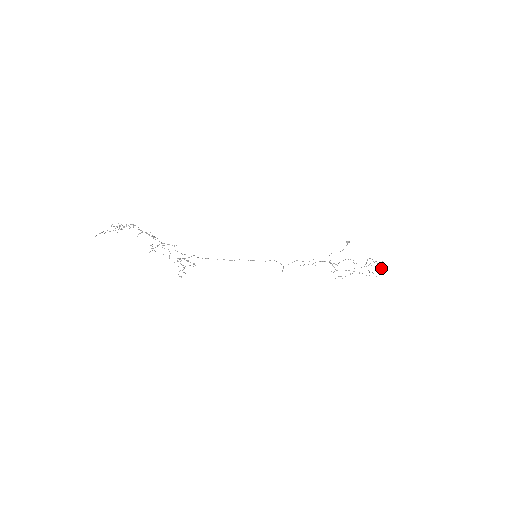
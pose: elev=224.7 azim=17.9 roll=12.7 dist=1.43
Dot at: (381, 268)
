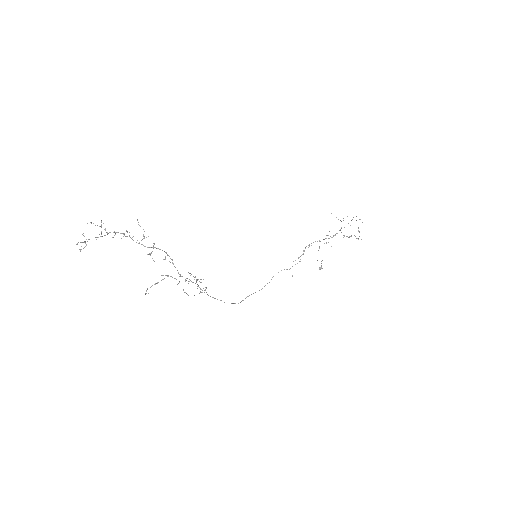
Dot at: occluded
